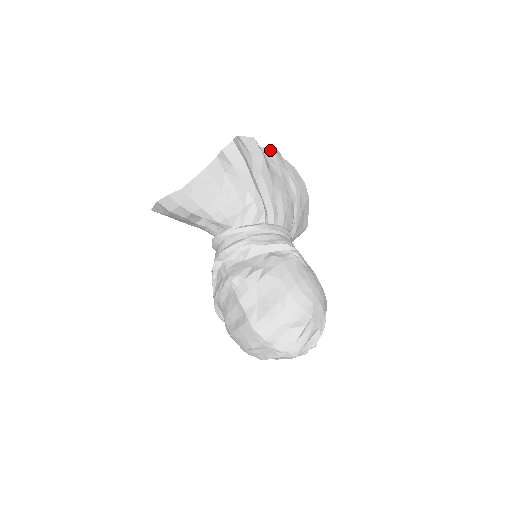
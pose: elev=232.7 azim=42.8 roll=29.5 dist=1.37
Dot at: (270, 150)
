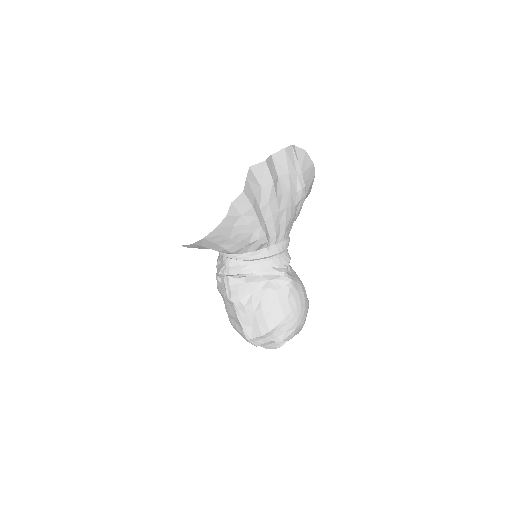
Dot at: (282, 154)
